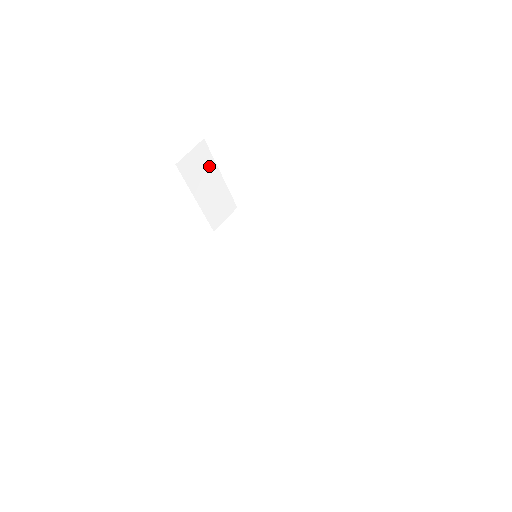
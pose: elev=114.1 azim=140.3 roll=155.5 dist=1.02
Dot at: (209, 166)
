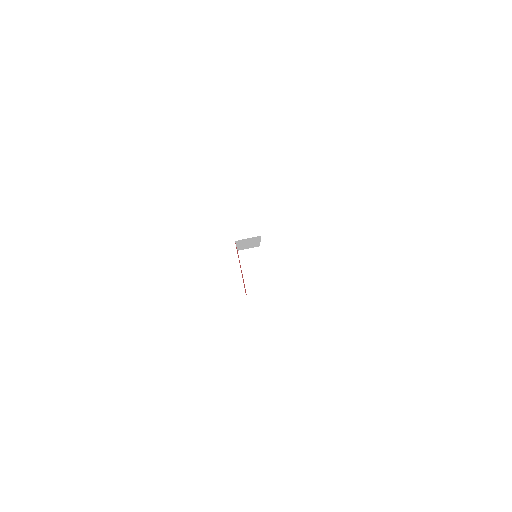
Dot at: (255, 240)
